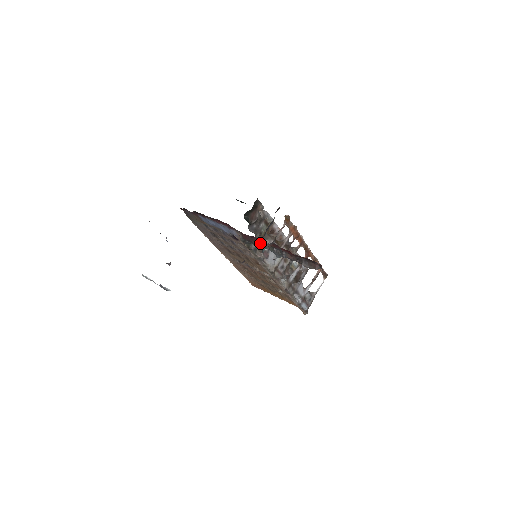
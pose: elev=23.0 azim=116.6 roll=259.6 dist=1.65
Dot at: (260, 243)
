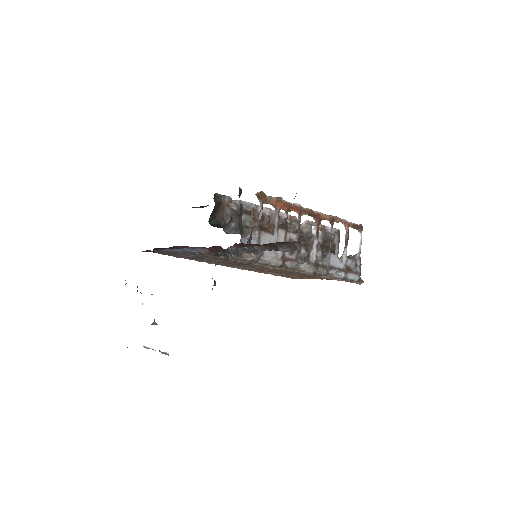
Dot at: occluded
